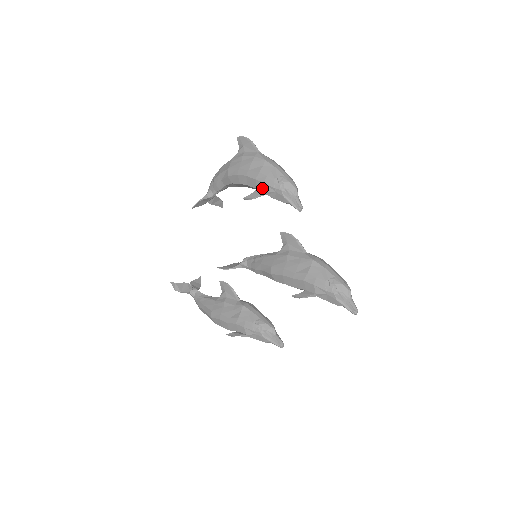
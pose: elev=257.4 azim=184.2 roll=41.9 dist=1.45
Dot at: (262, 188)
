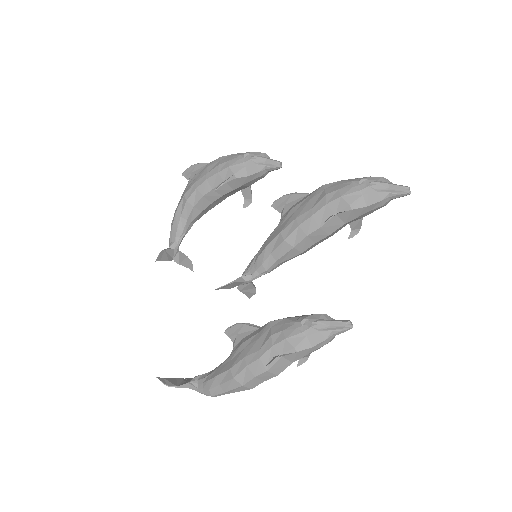
Dot at: (229, 174)
